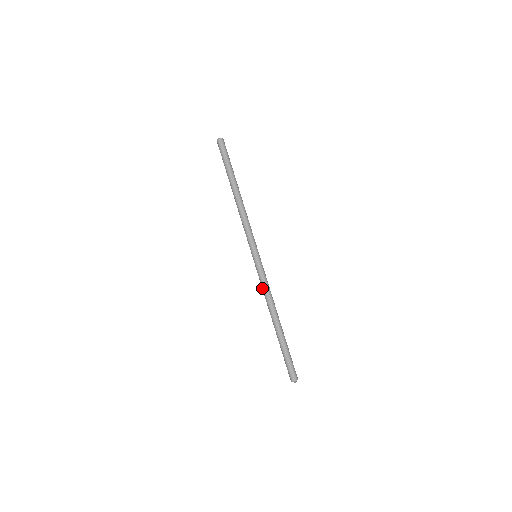
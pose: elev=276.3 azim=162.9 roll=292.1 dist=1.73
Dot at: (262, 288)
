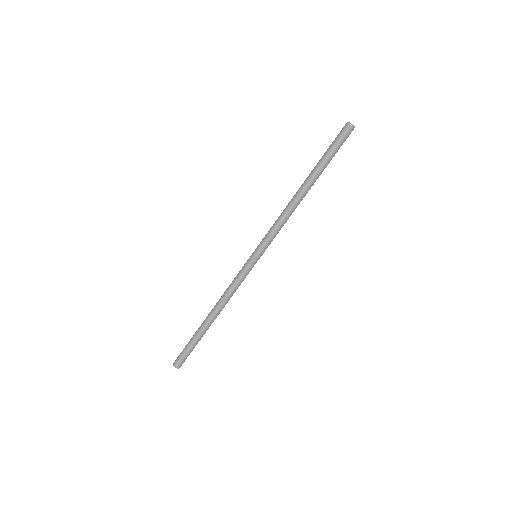
Dot at: (232, 286)
